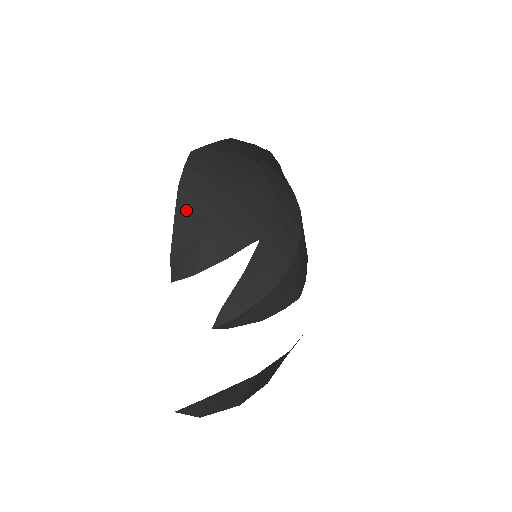
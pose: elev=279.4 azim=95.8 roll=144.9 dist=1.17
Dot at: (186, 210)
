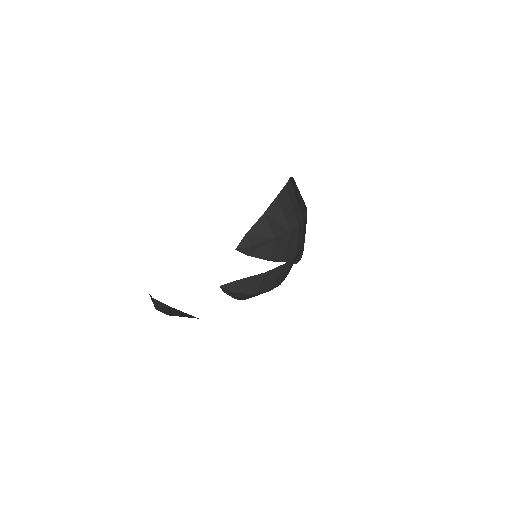
Dot at: (273, 214)
